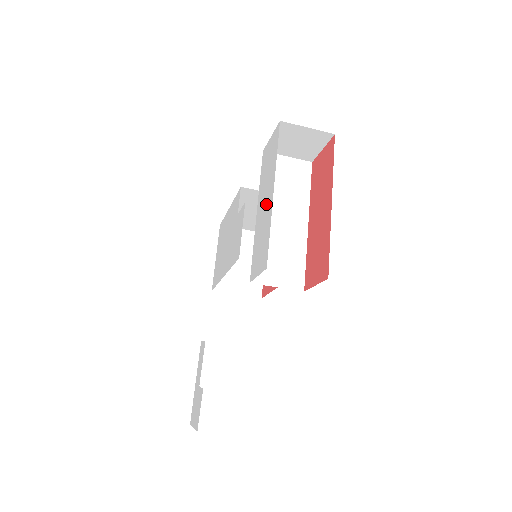
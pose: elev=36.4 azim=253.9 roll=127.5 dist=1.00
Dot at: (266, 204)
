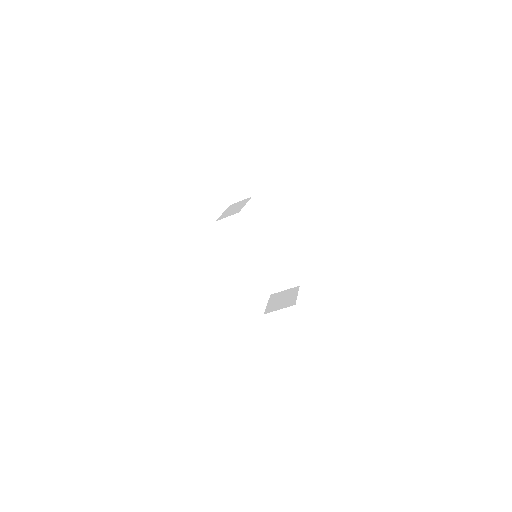
Dot at: occluded
